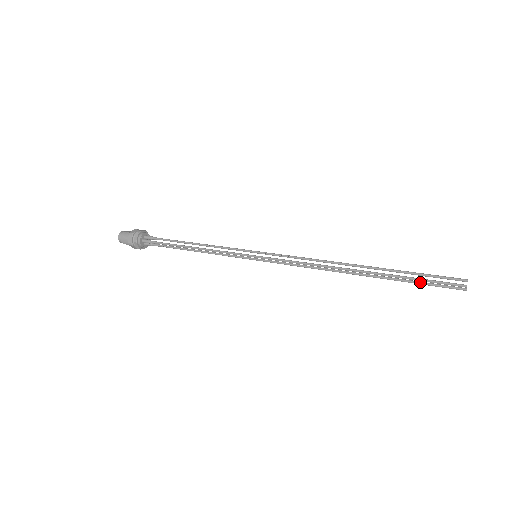
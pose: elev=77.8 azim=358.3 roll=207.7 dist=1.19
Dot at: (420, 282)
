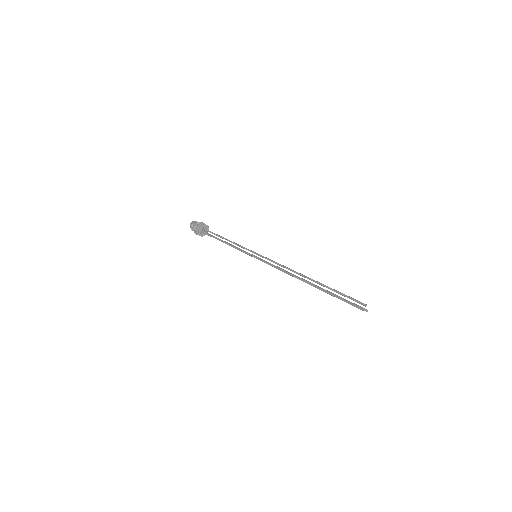
Dot at: (341, 298)
